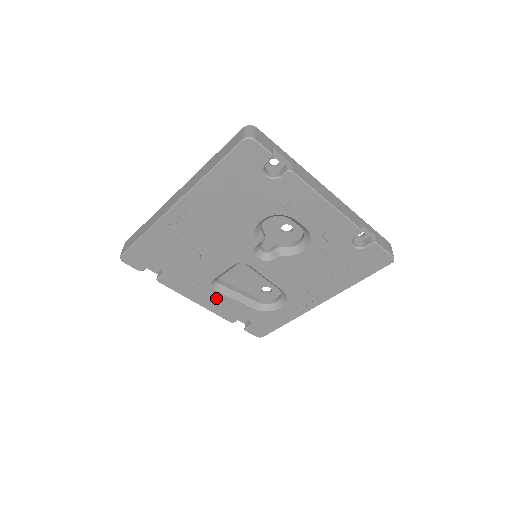
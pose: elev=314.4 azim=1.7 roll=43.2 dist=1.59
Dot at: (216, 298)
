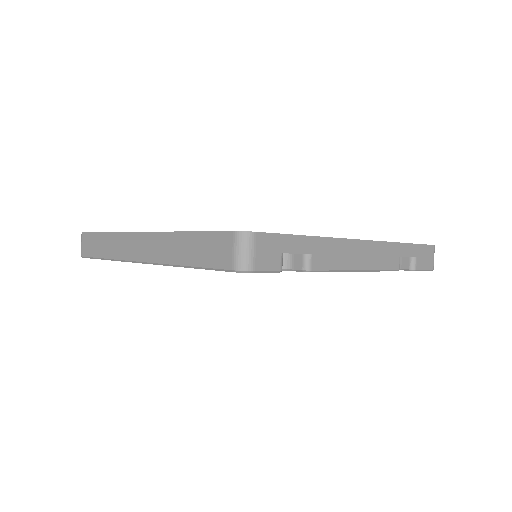
Dot at: occluded
